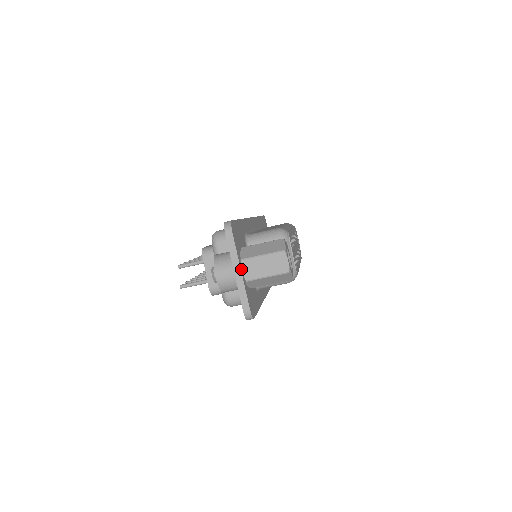
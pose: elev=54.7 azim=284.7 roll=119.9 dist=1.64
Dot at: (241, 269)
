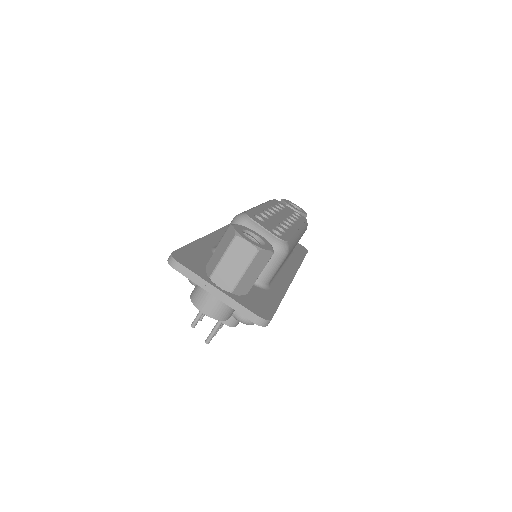
Dot at: (216, 287)
